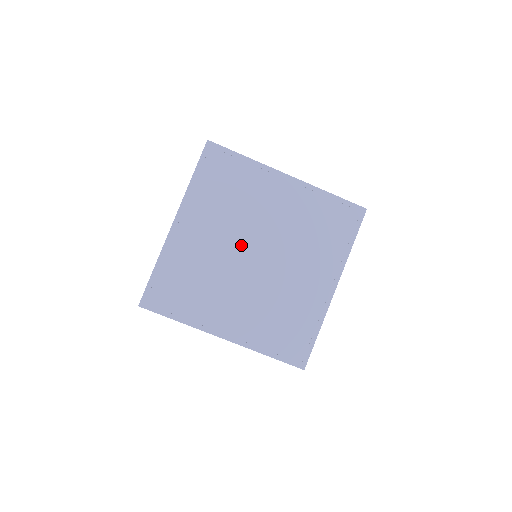
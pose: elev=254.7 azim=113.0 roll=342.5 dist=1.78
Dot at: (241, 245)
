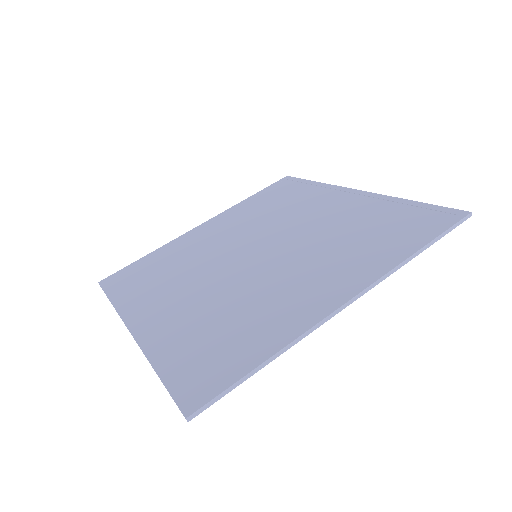
Dot at: (228, 266)
